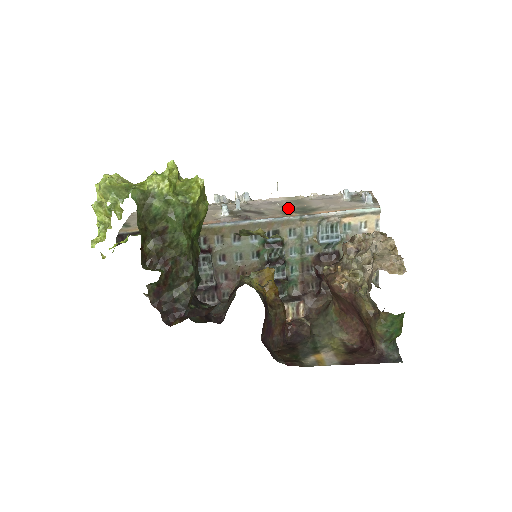
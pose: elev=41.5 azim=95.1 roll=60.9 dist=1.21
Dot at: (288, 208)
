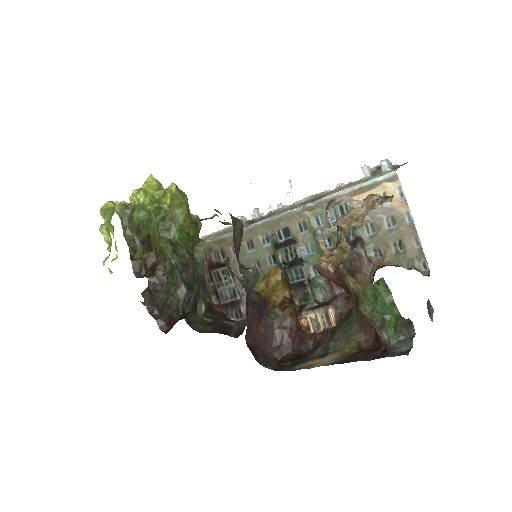
Dot at: (302, 203)
